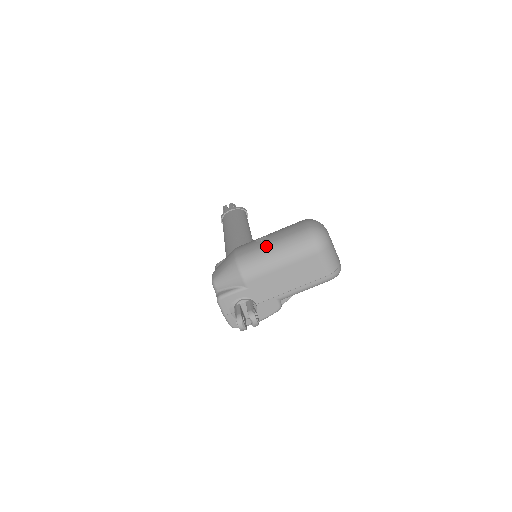
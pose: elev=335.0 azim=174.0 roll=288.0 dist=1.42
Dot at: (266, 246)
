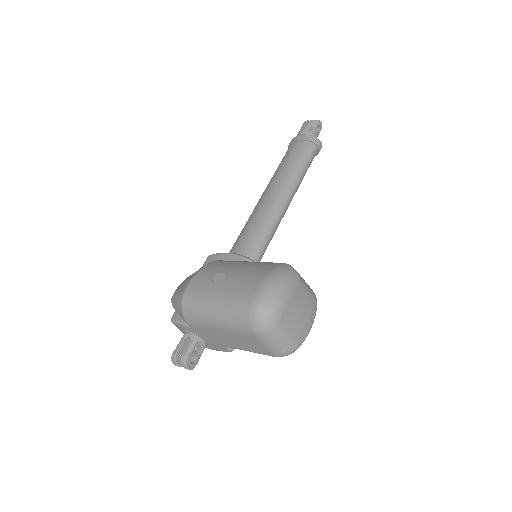
Dot at: (209, 298)
